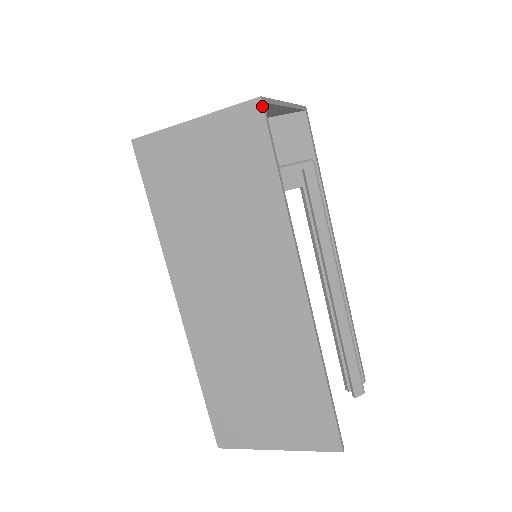
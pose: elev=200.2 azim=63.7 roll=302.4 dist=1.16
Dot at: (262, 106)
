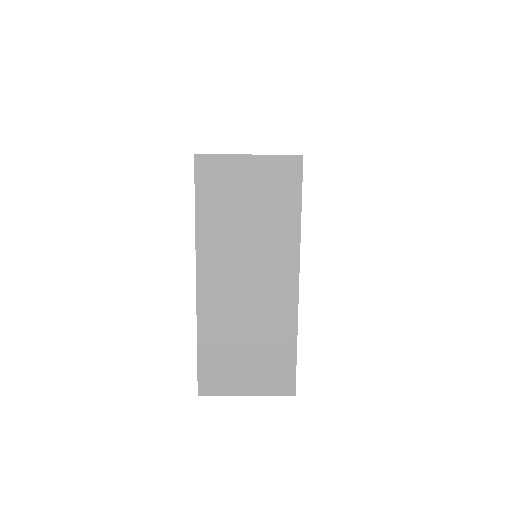
Dot at: (302, 161)
